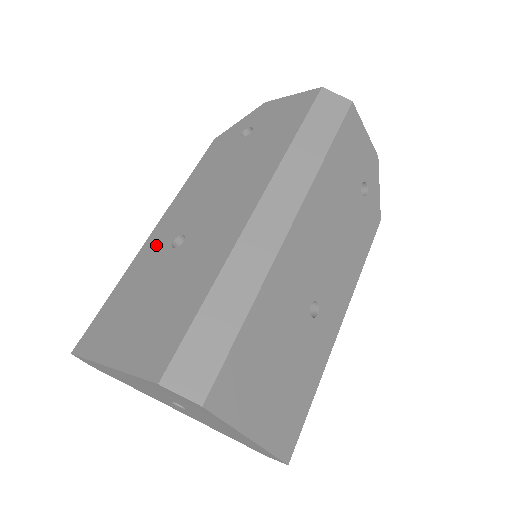
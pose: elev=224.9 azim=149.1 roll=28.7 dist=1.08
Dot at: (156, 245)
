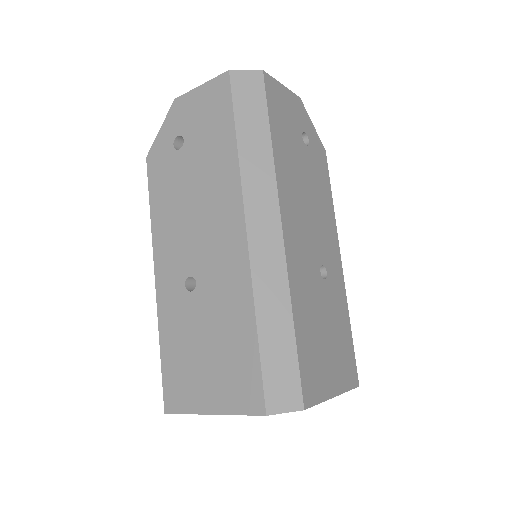
Dot at: (170, 293)
